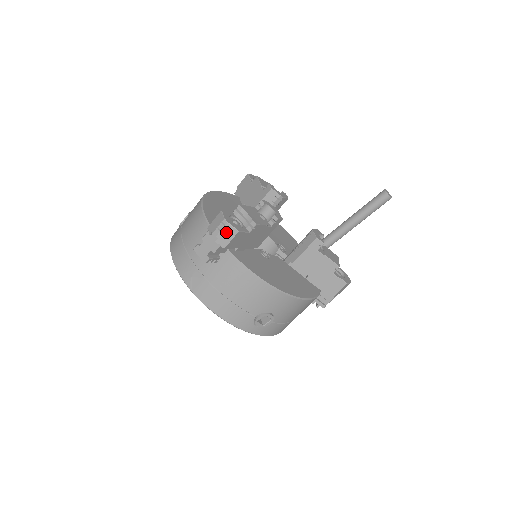
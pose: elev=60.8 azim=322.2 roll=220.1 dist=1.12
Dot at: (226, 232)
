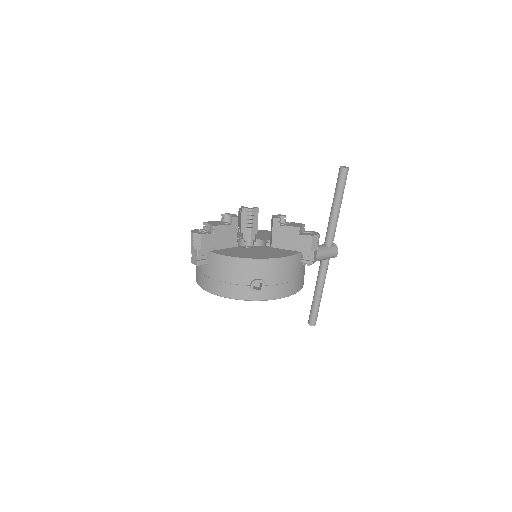
Dot at: (196, 239)
